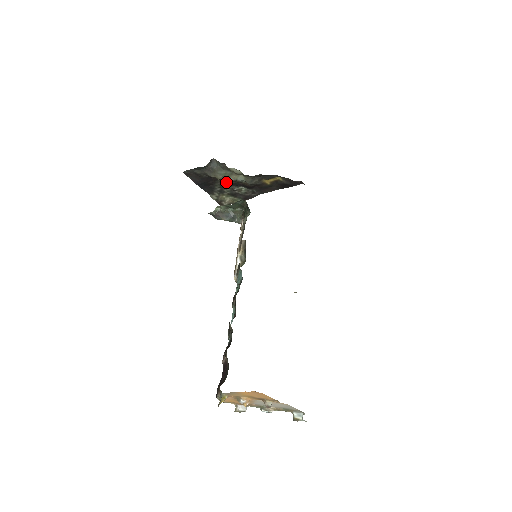
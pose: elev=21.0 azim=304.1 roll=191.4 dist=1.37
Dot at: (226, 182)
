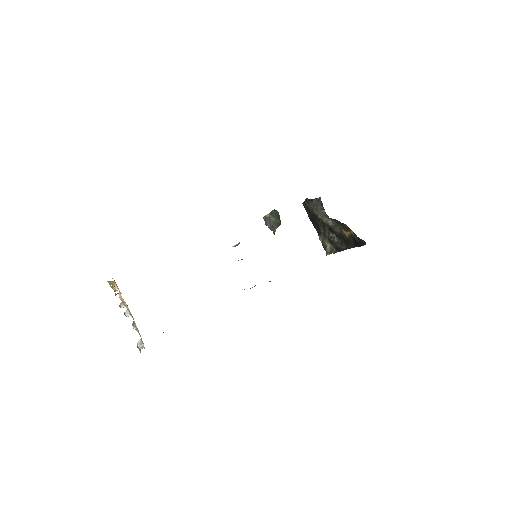
Dot at: (325, 225)
